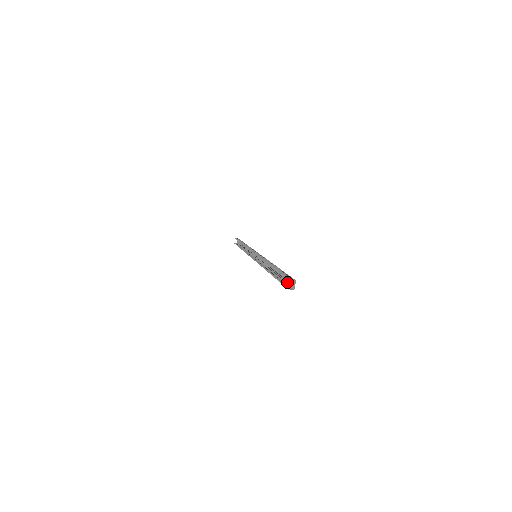
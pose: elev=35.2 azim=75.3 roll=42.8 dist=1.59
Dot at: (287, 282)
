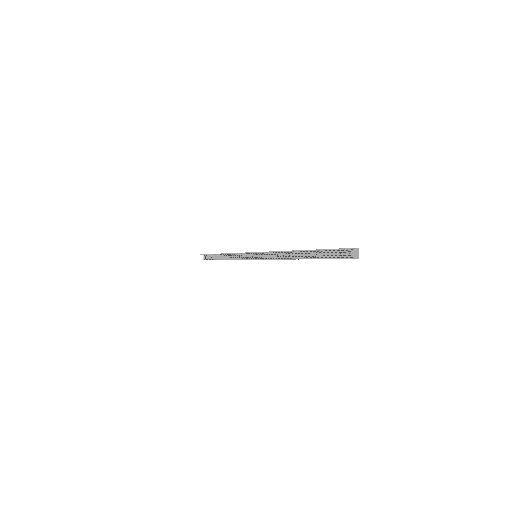
Dot at: (339, 256)
